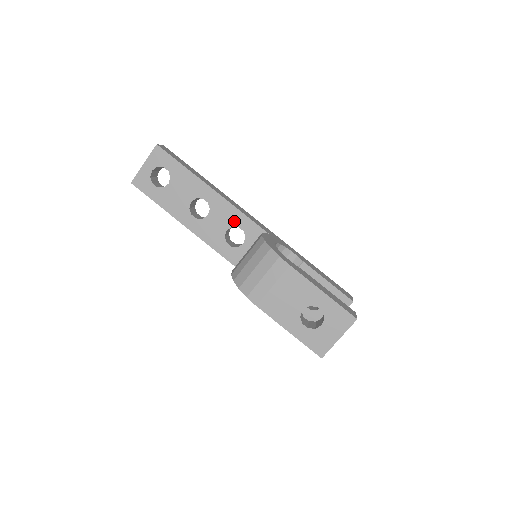
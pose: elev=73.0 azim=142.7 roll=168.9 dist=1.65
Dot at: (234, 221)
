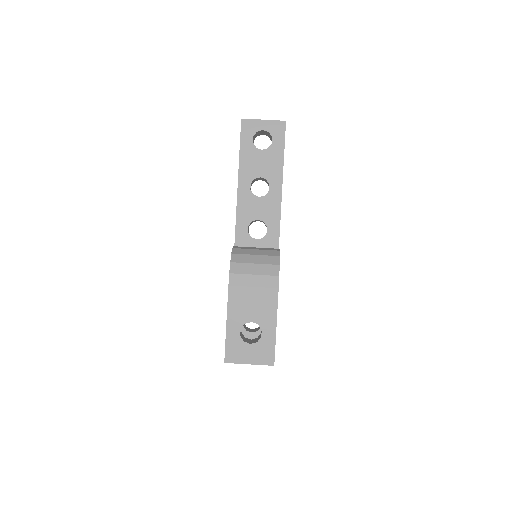
Dot at: (269, 220)
